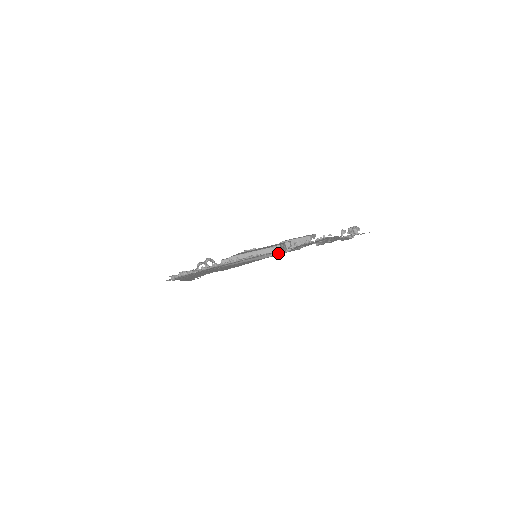
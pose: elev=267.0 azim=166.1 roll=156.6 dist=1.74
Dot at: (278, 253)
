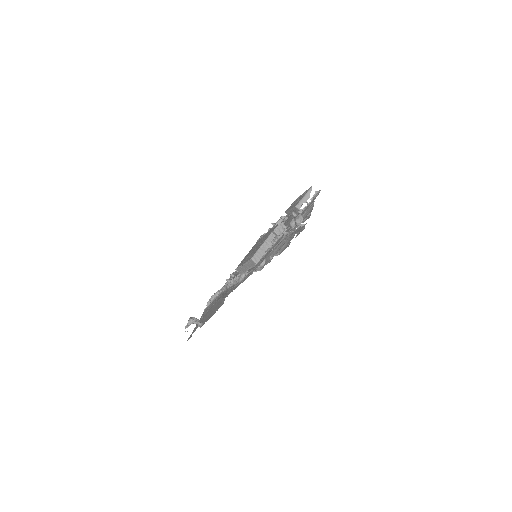
Dot at: occluded
